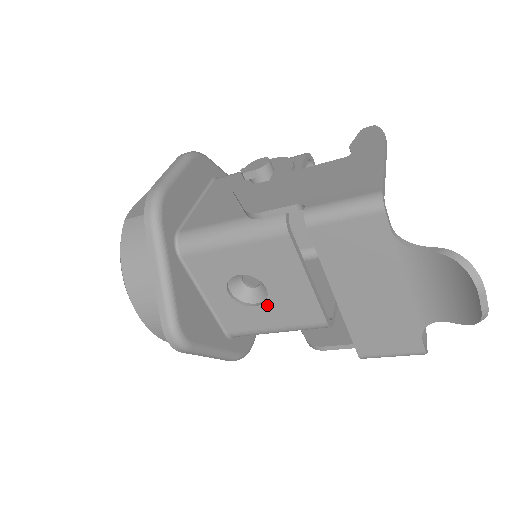
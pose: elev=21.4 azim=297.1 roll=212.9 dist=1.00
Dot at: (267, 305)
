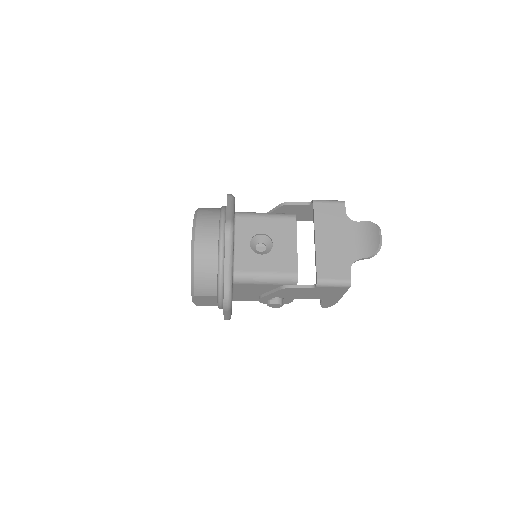
Dot at: (269, 255)
